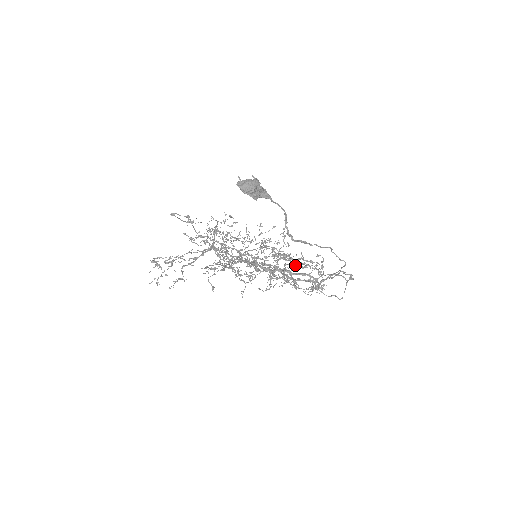
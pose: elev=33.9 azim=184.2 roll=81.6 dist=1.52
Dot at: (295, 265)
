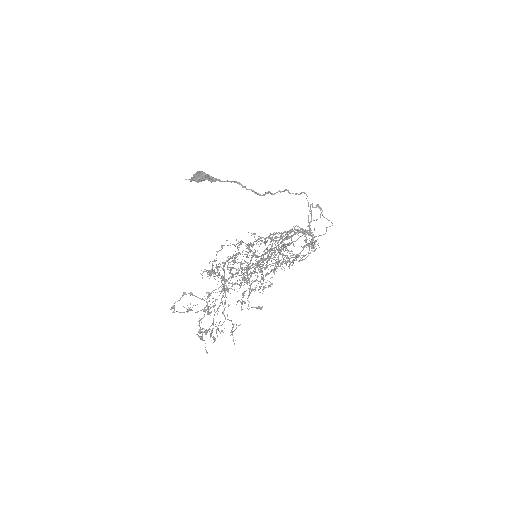
Dot at: (283, 236)
